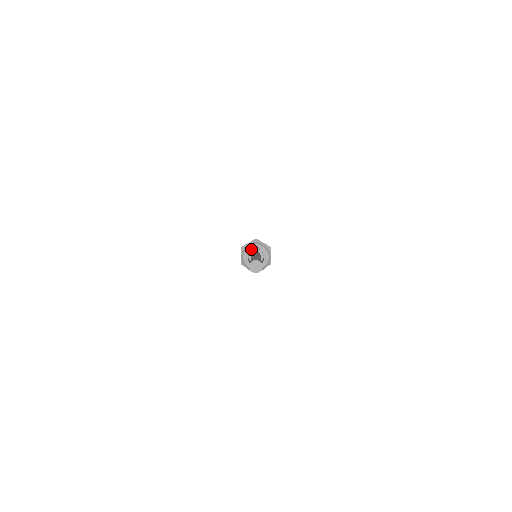
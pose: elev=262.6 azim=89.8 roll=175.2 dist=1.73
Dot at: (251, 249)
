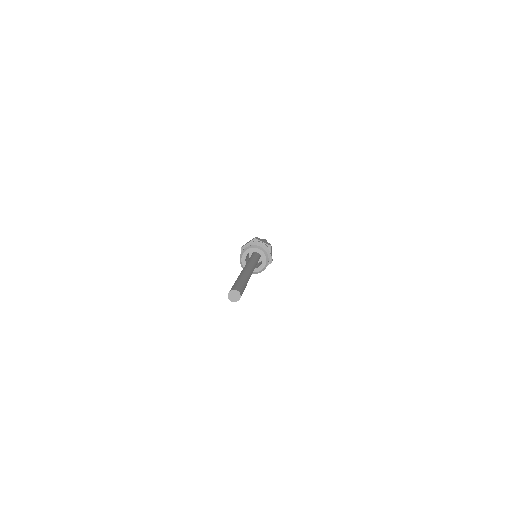
Dot at: (248, 252)
